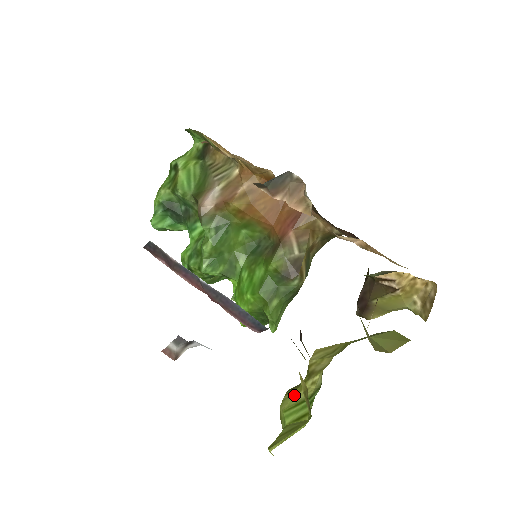
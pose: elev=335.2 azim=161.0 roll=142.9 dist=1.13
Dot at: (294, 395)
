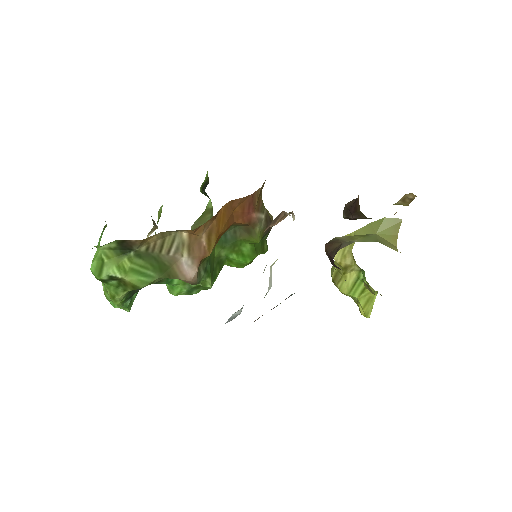
Dot at: (345, 283)
